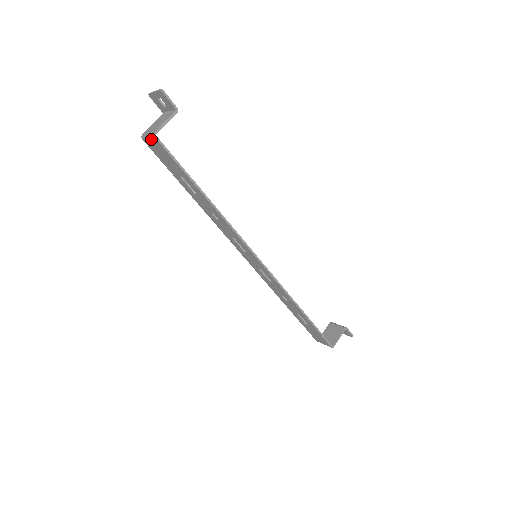
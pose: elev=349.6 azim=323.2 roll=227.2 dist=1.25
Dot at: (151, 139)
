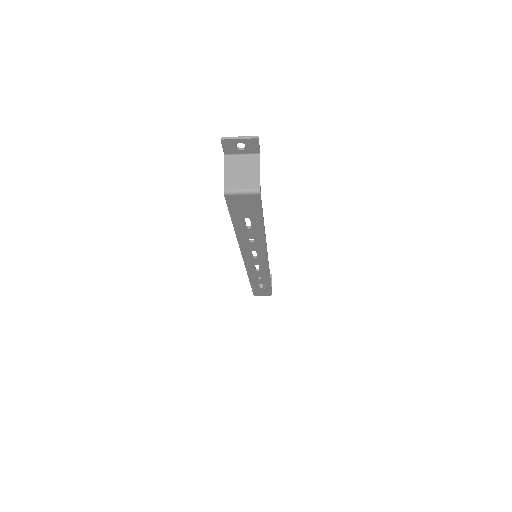
Dot at: (248, 195)
